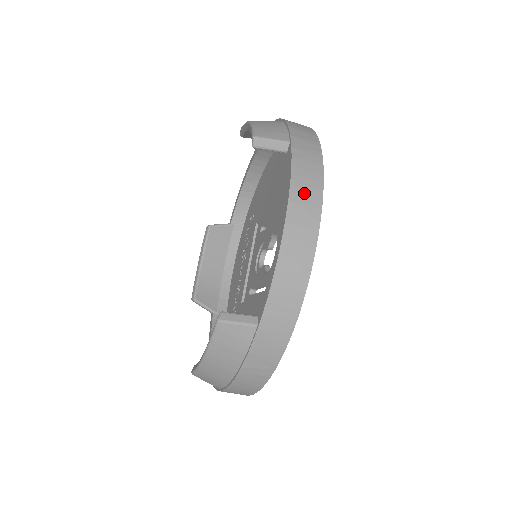
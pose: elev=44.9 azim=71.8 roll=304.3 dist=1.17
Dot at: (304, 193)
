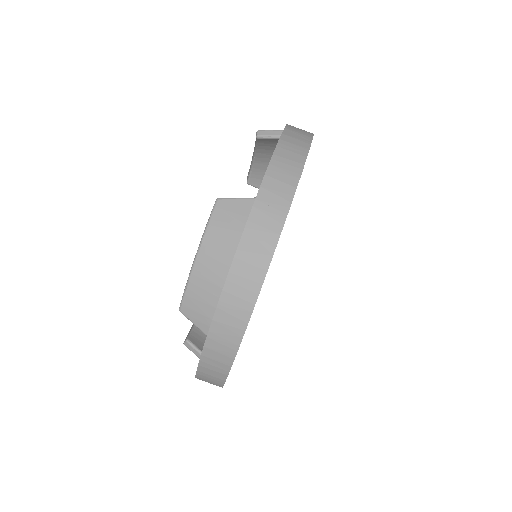
Dot at: (298, 130)
